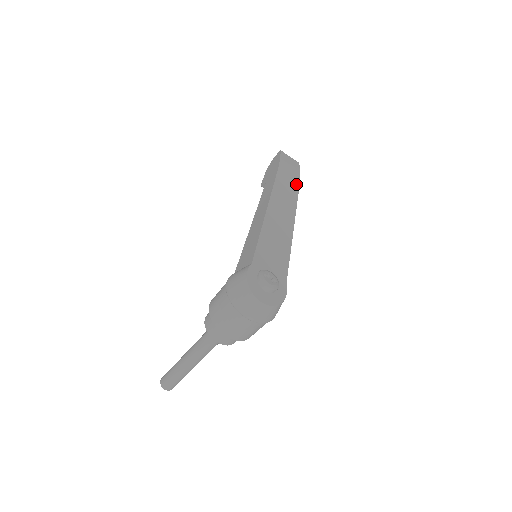
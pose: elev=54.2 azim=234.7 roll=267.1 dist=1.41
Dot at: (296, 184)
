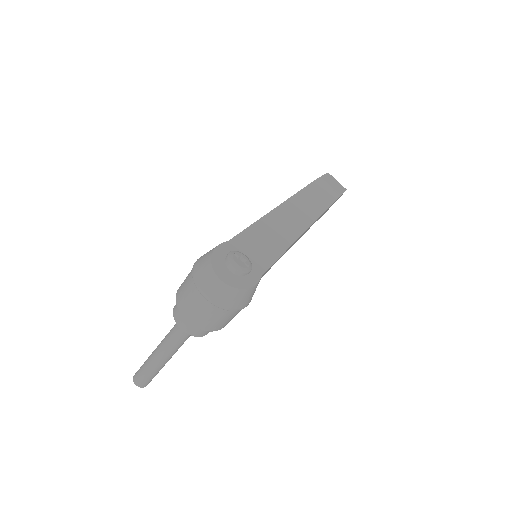
Dot at: (329, 201)
